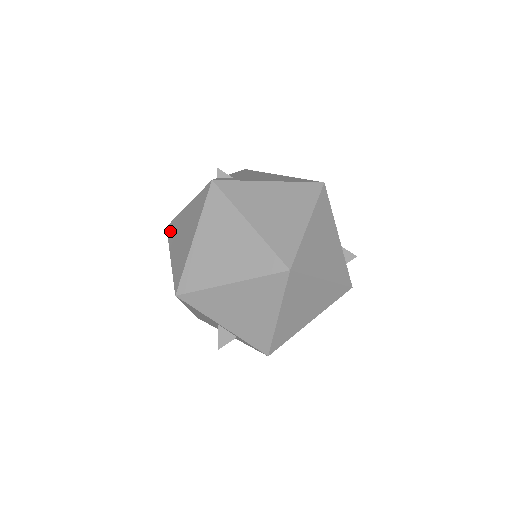
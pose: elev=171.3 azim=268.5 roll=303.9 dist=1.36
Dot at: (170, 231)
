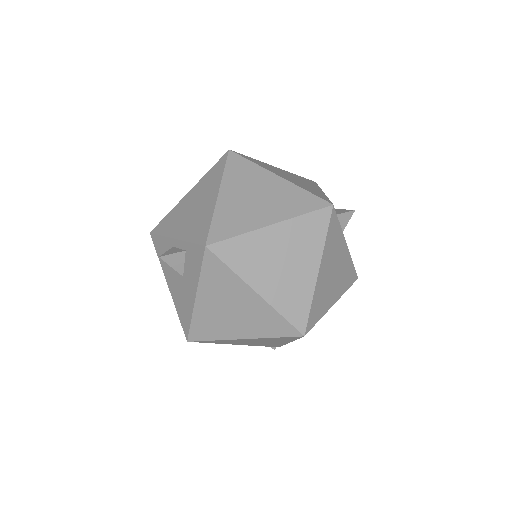
Dot at: occluded
